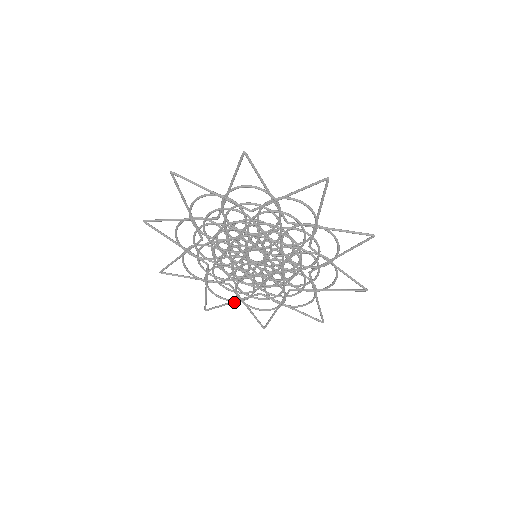
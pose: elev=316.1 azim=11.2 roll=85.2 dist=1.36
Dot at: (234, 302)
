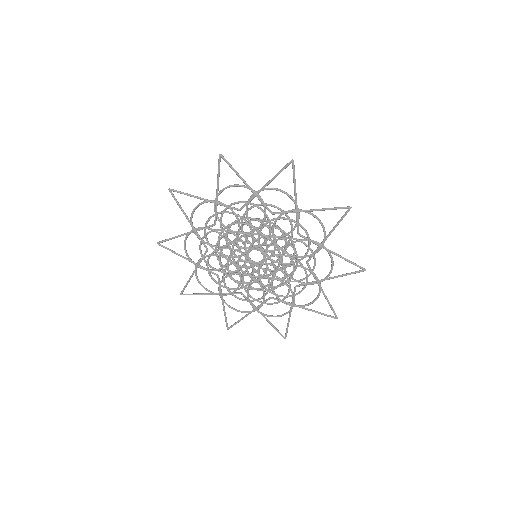
Dot at: (213, 294)
